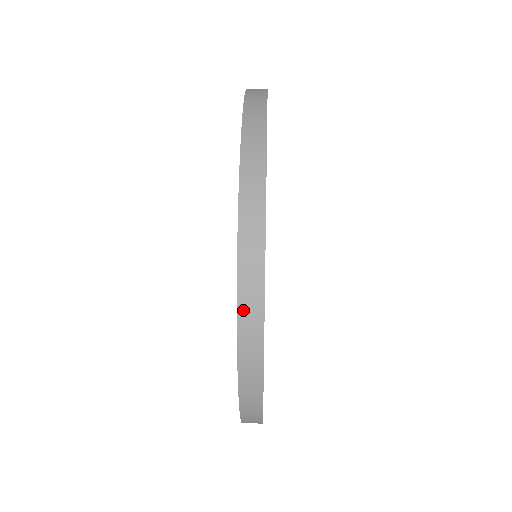
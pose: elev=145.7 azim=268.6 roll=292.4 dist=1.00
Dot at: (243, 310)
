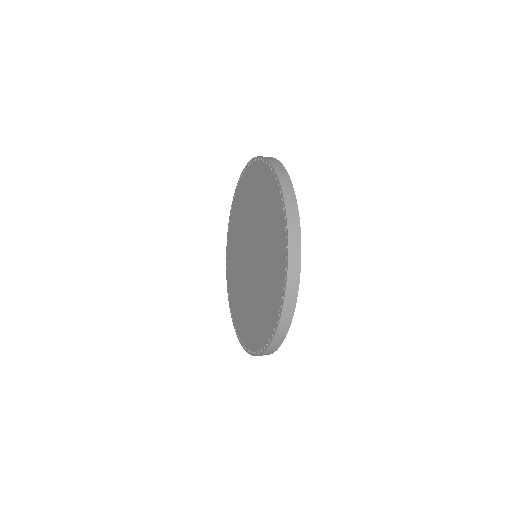
Dot at: (267, 158)
